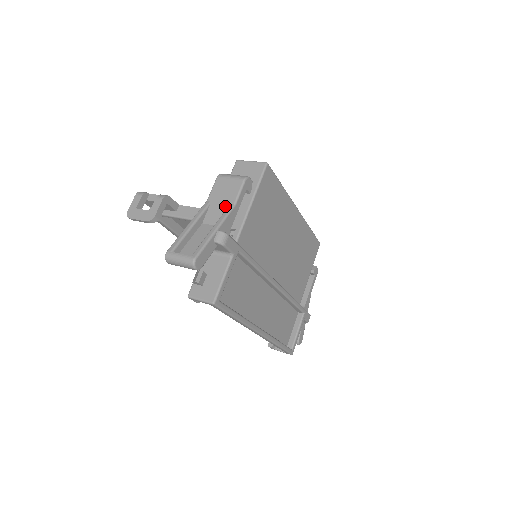
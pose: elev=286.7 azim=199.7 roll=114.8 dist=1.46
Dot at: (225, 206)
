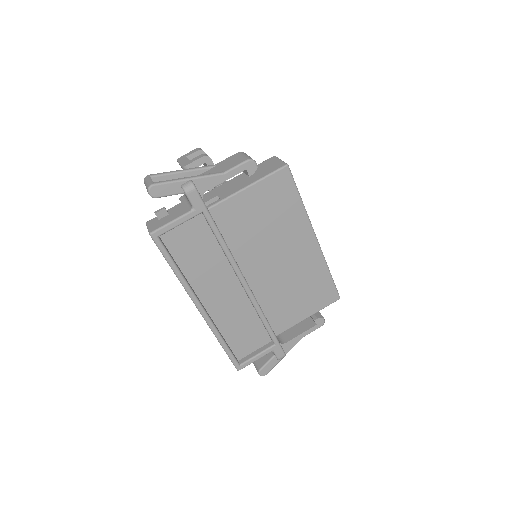
Dot at: (218, 171)
